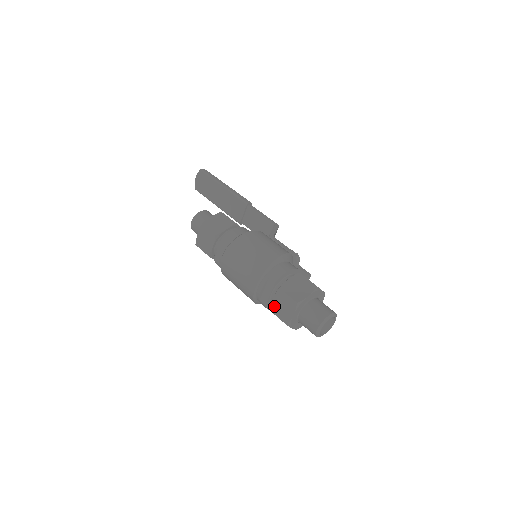
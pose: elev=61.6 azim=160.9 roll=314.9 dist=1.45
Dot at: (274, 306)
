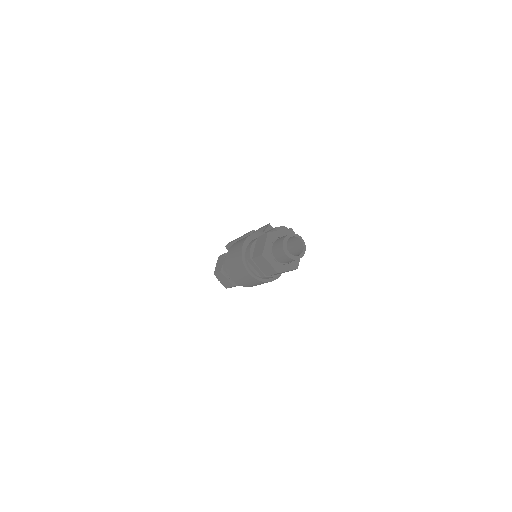
Dot at: (264, 271)
